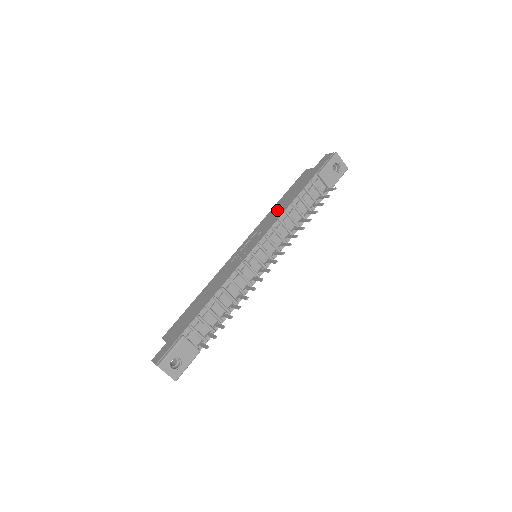
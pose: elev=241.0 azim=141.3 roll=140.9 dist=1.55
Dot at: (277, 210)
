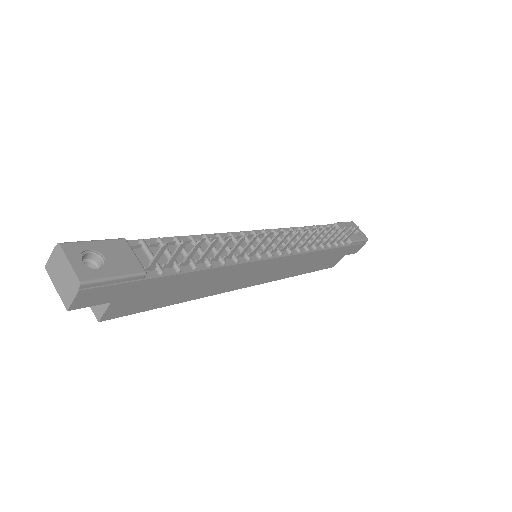
Dot at: occluded
